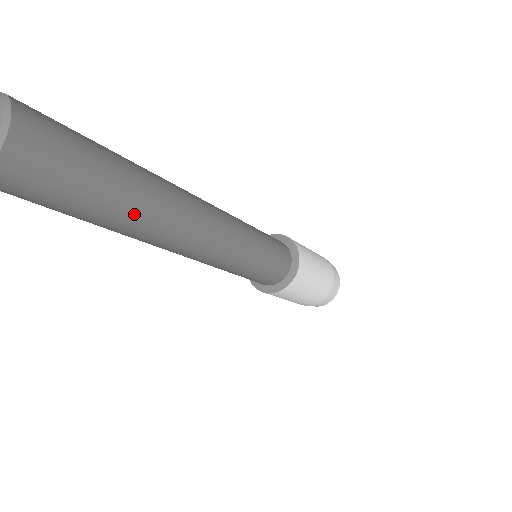
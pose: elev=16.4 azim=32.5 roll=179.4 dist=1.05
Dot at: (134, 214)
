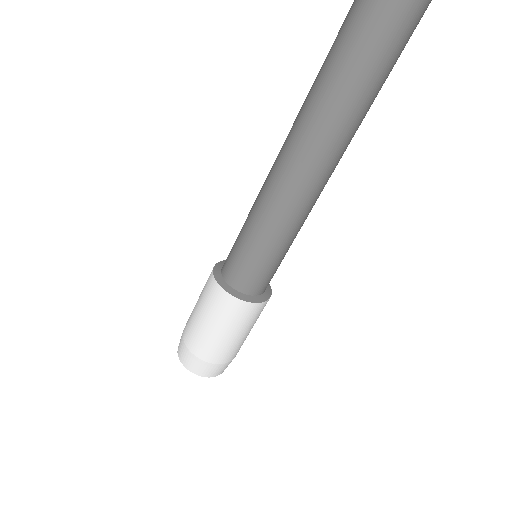
Dot at: (374, 99)
